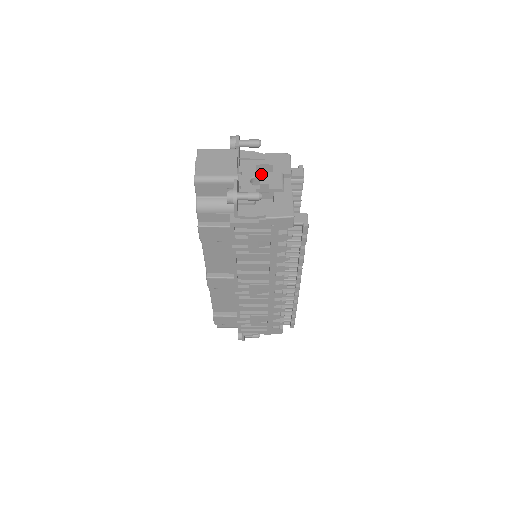
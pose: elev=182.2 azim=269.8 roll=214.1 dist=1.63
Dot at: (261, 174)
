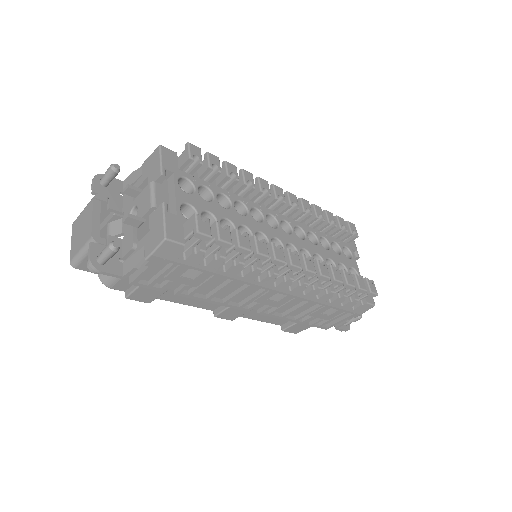
Dot at: (136, 201)
